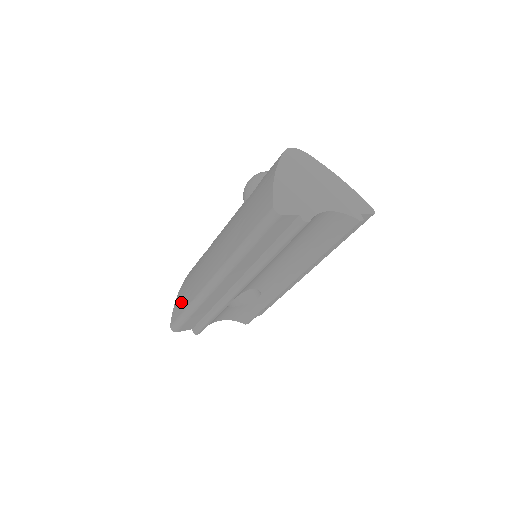
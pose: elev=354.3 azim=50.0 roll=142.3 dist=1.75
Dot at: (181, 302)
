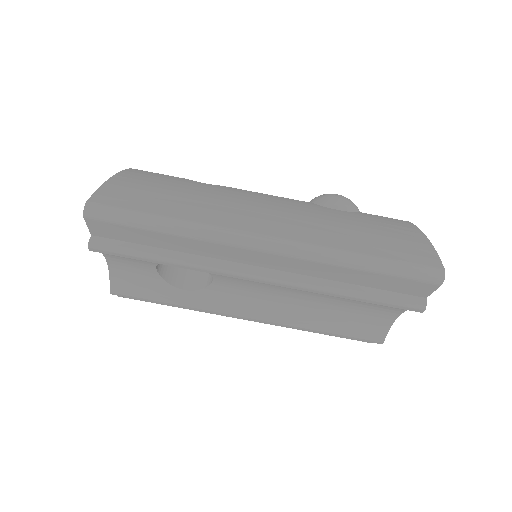
Dot at: (141, 196)
